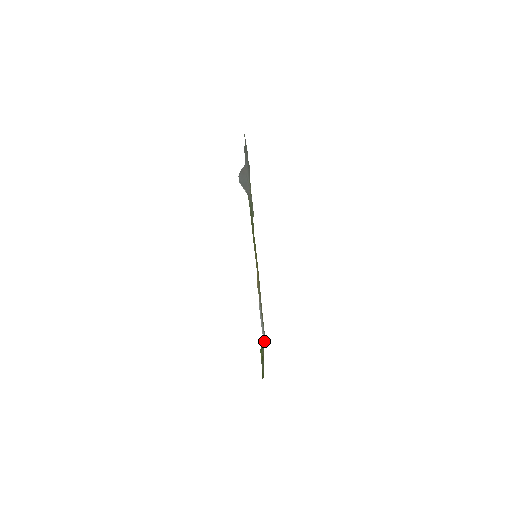
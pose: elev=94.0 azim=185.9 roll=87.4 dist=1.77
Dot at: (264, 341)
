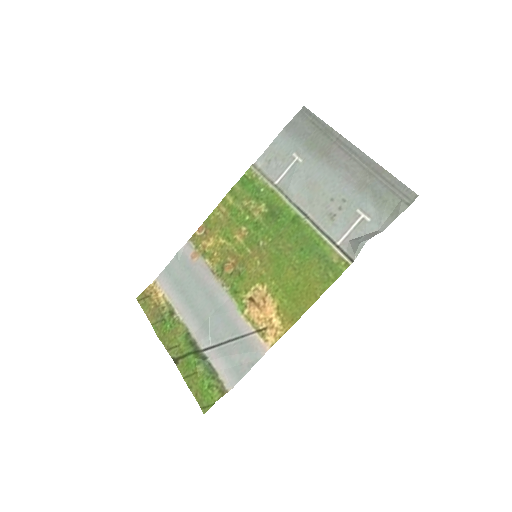
Dot at: (215, 364)
